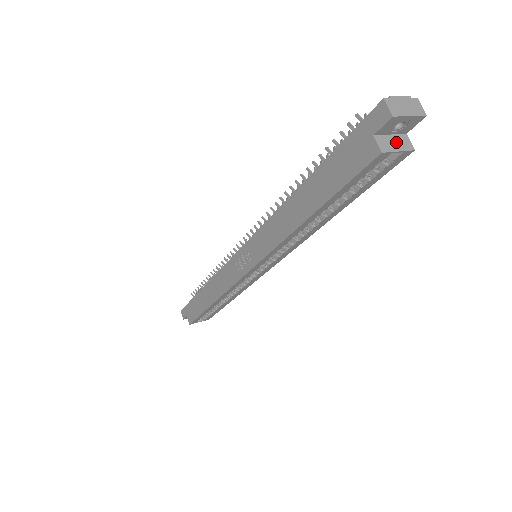
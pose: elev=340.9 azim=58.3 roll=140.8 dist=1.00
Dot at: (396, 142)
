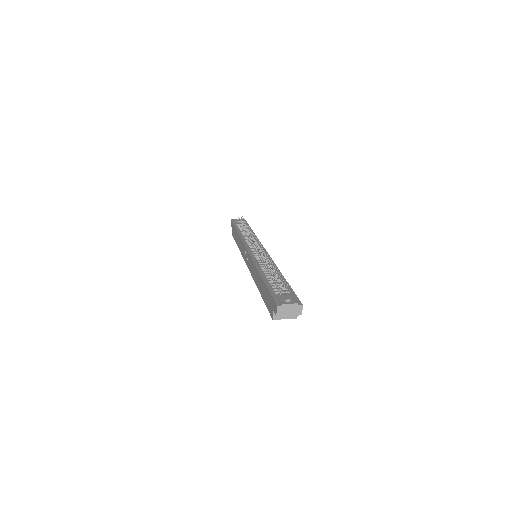
Dot at: occluded
